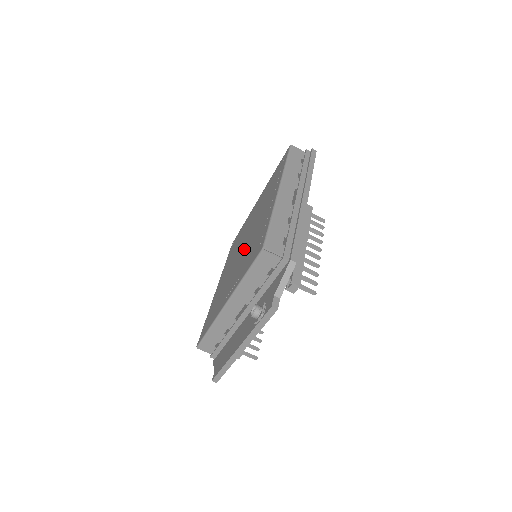
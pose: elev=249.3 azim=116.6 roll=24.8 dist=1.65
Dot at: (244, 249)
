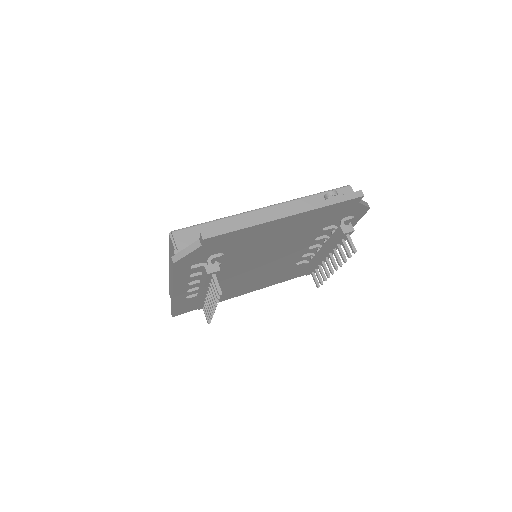
Dot at: occluded
